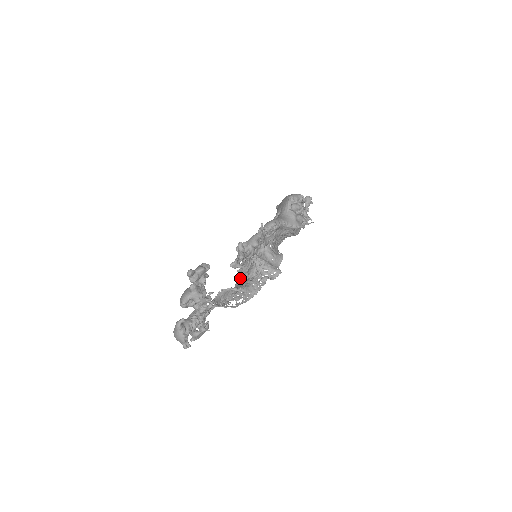
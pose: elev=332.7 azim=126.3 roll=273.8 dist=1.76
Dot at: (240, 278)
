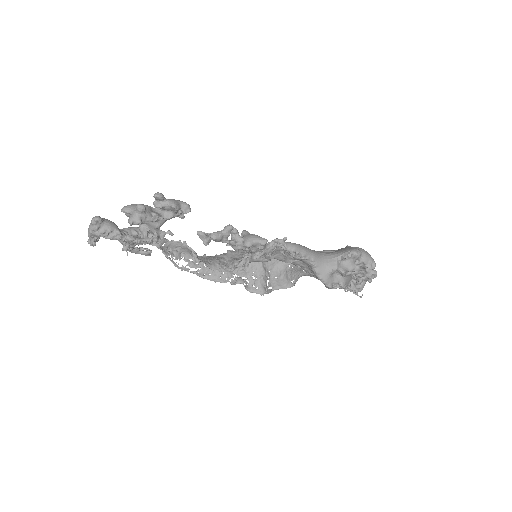
Dot at: (225, 255)
